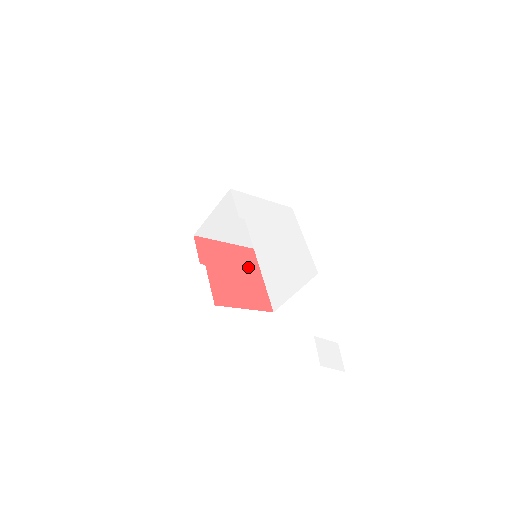
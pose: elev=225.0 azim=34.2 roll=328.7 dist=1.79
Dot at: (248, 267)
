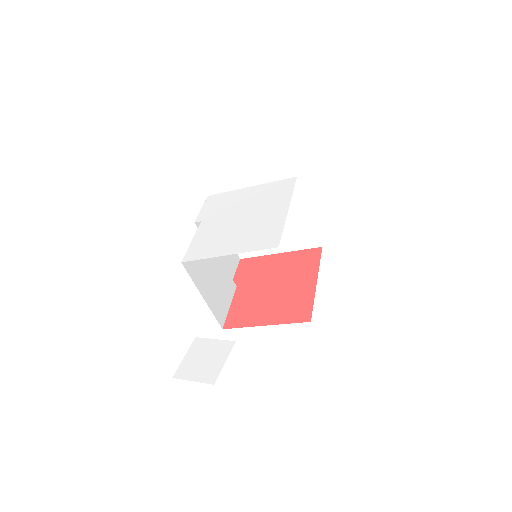
Dot at: (299, 272)
